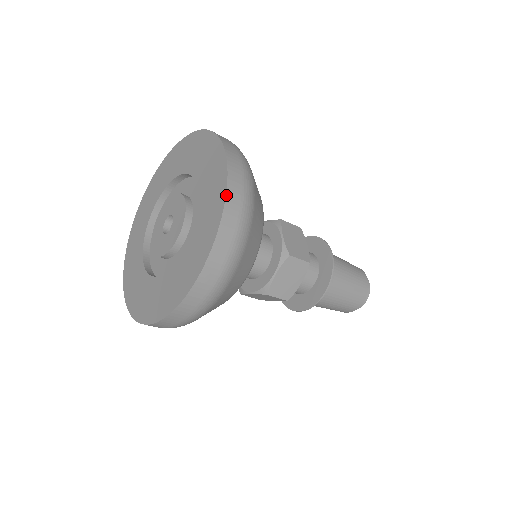
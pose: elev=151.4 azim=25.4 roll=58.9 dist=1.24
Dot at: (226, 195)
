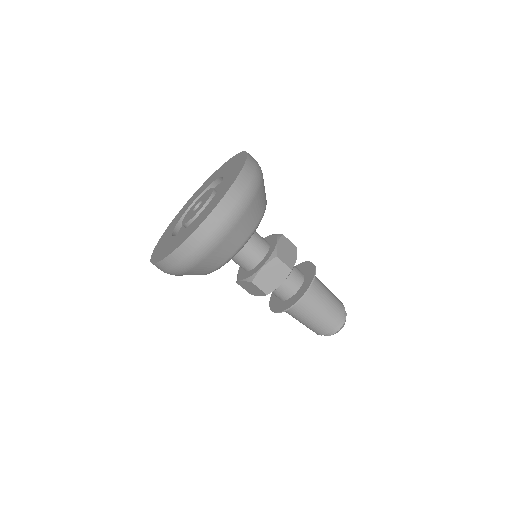
Dot at: (233, 184)
